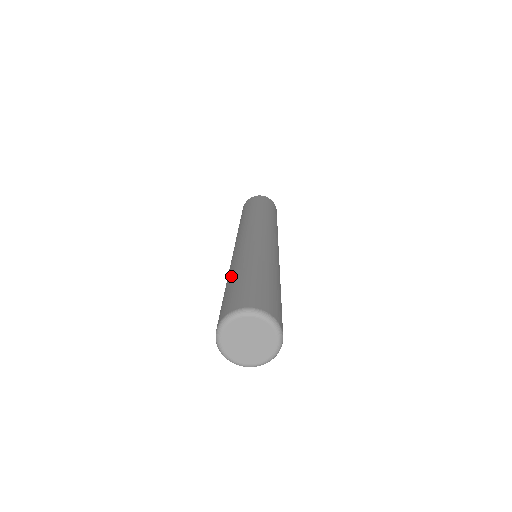
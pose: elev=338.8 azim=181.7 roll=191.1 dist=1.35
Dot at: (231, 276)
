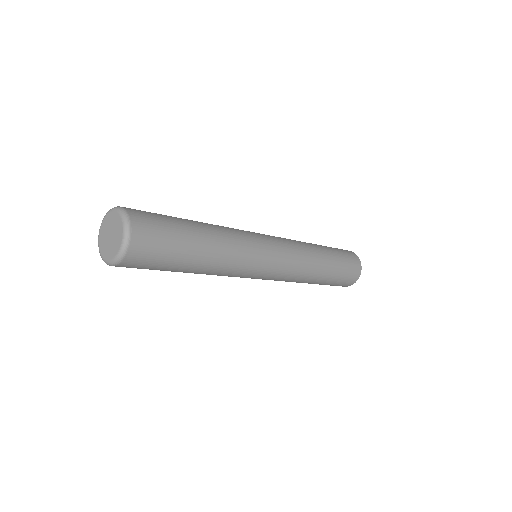
Dot at: occluded
